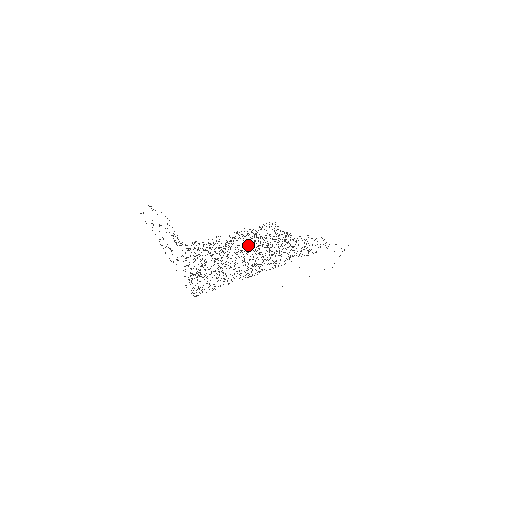
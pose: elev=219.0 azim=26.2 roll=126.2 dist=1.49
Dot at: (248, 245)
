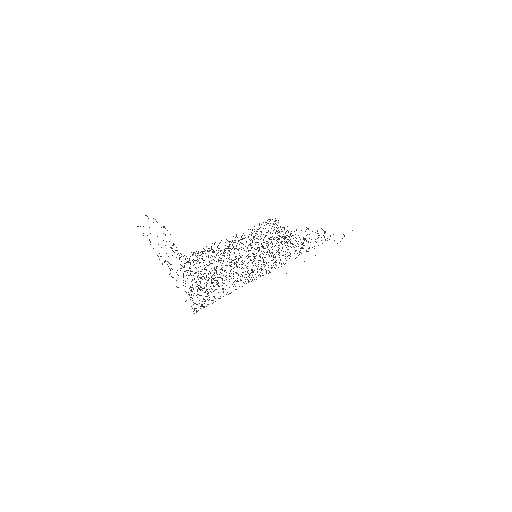
Dot at: (247, 248)
